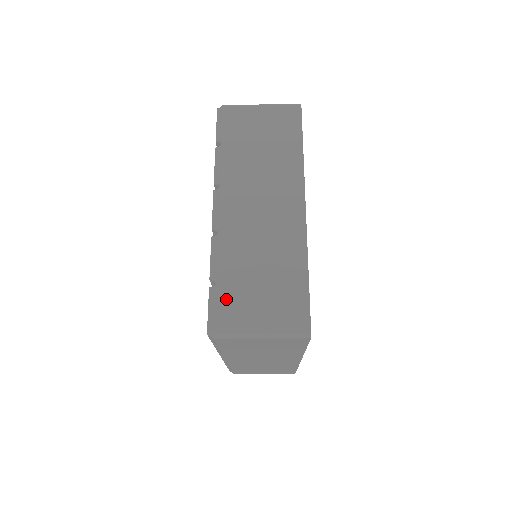
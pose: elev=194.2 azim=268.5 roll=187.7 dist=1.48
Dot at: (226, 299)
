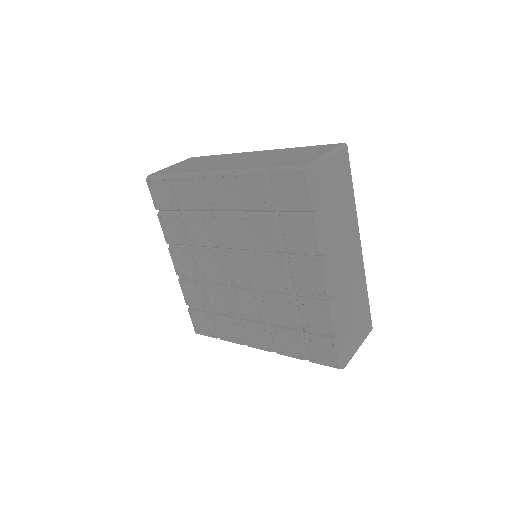
Dot at: (345, 341)
